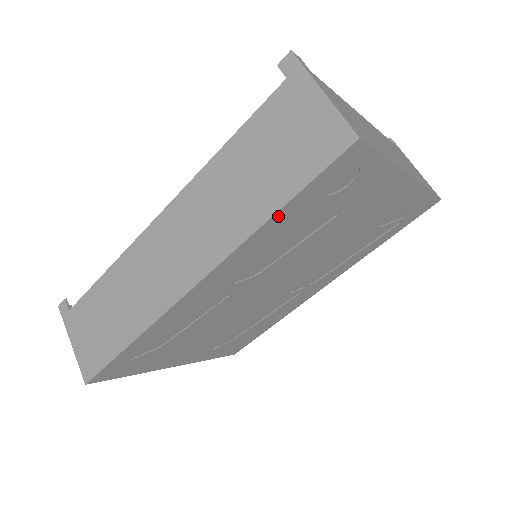
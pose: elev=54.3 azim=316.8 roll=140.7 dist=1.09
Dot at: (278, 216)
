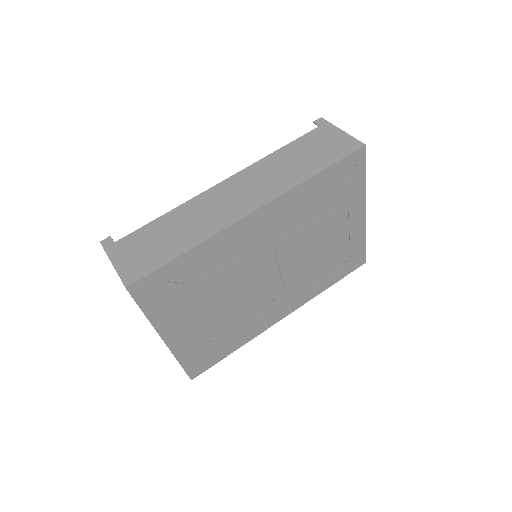
Dot at: (316, 178)
